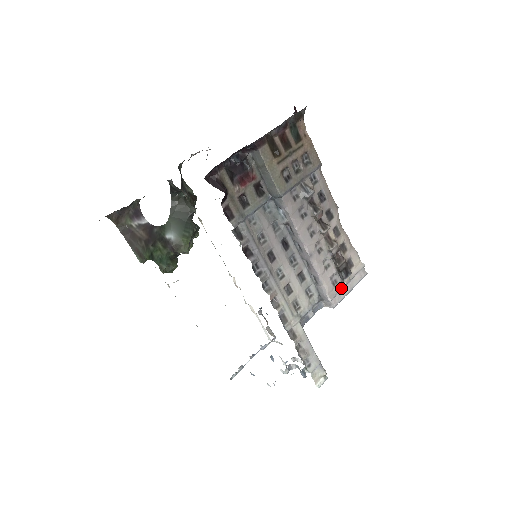
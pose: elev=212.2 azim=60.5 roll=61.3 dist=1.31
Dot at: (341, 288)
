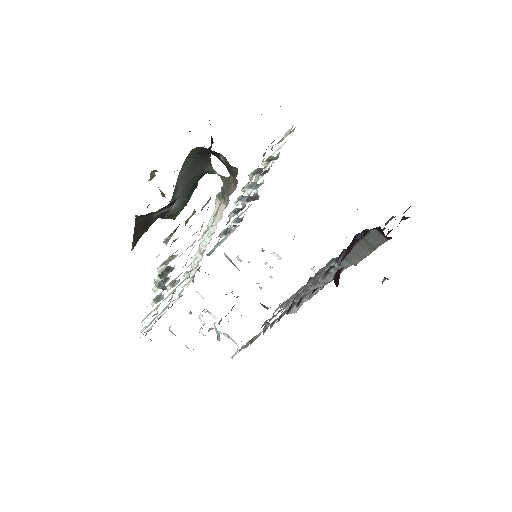
Dot at: occluded
